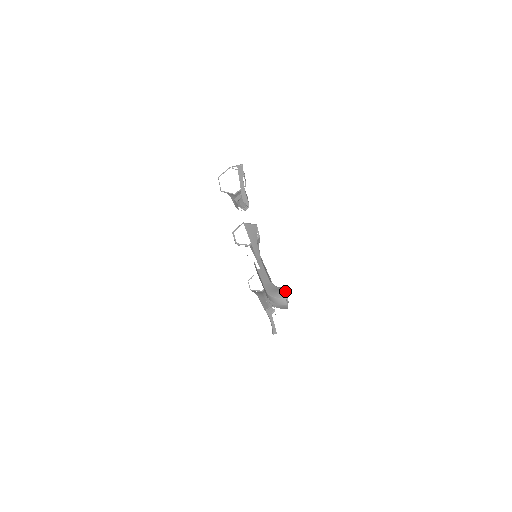
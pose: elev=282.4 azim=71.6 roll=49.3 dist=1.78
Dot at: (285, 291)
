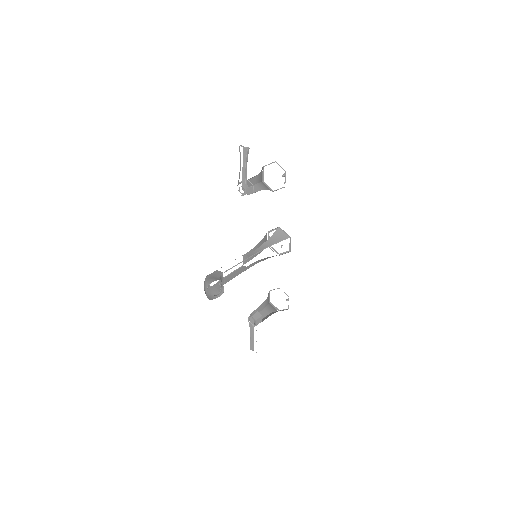
Dot at: occluded
